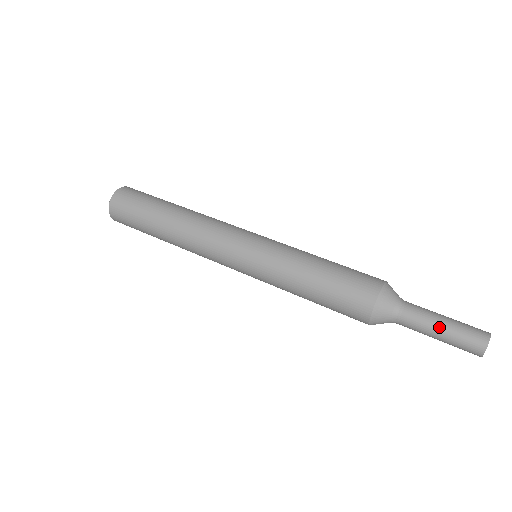
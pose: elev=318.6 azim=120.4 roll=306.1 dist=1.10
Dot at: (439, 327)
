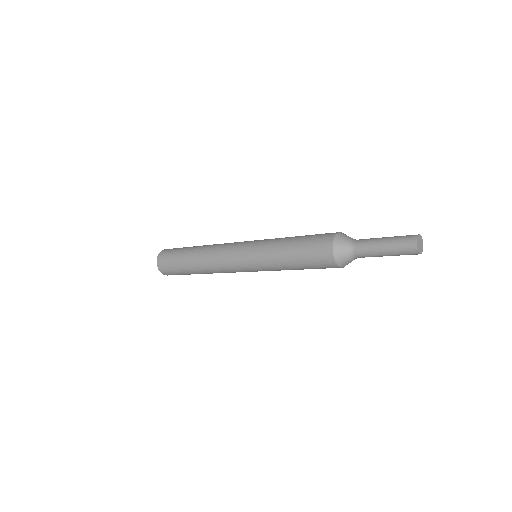
Dot at: (381, 247)
